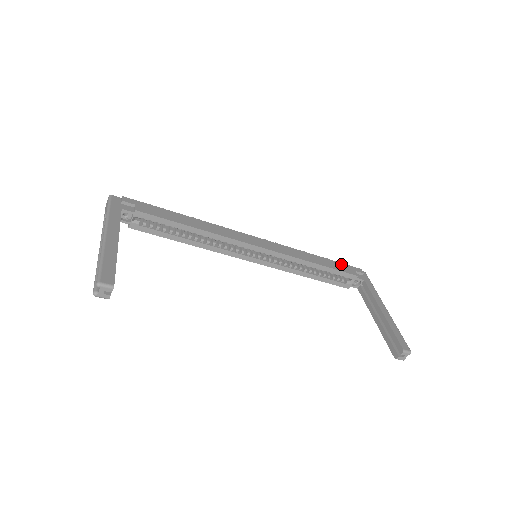
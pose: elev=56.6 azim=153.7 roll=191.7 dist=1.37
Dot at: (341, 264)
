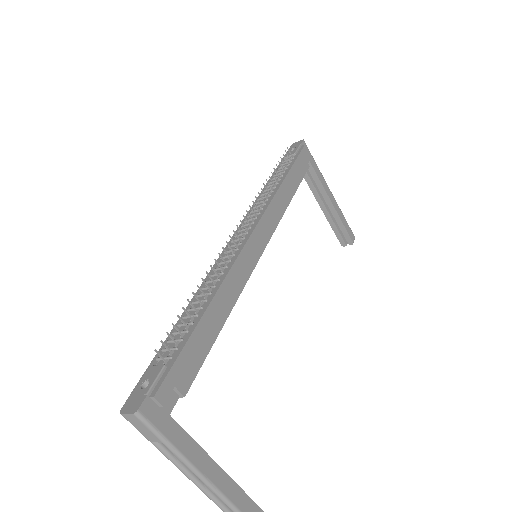
Dot at: (297, 163)
